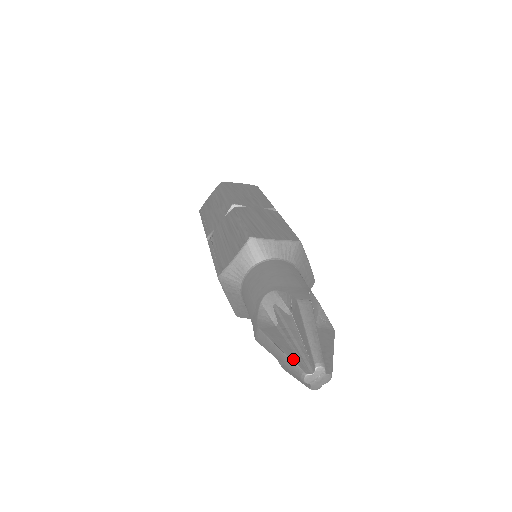
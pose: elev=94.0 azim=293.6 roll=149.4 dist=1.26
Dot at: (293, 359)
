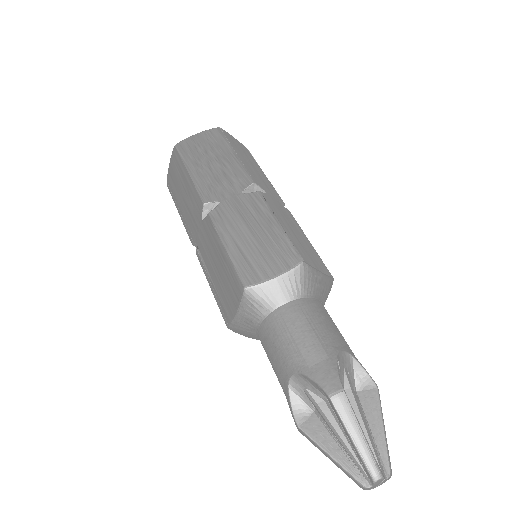
Dot at: (346, 468)
